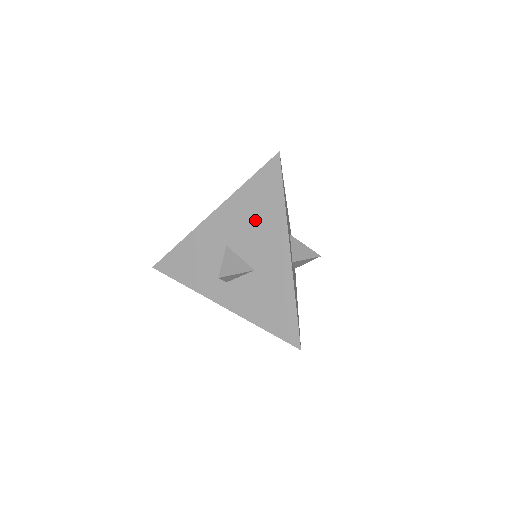
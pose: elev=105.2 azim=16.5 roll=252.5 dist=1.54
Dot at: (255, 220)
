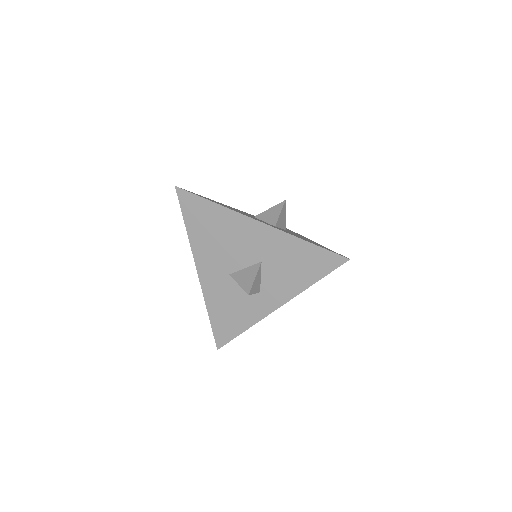
Dot at: (220, 238)
